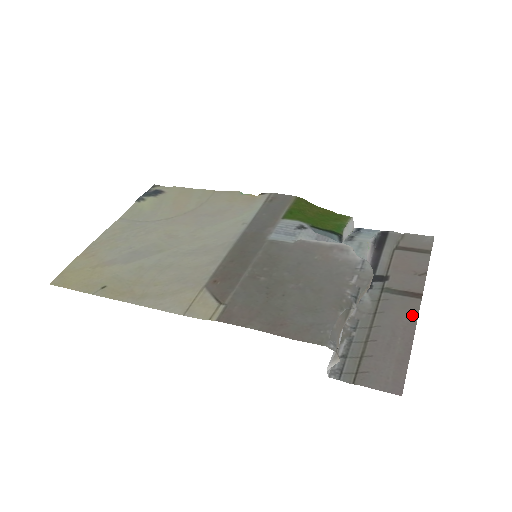
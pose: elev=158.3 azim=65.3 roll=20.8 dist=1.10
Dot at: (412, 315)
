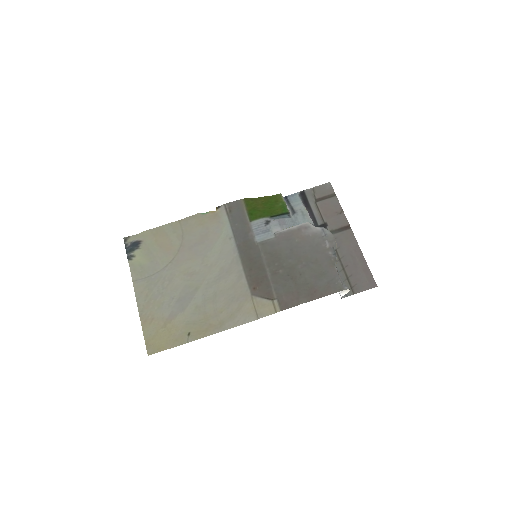
Dot at: (353, 241)
